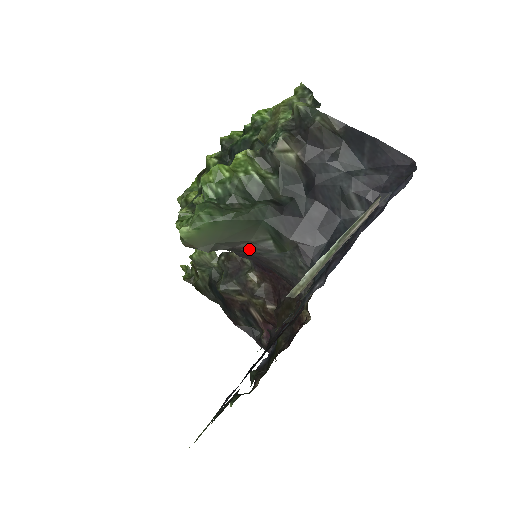
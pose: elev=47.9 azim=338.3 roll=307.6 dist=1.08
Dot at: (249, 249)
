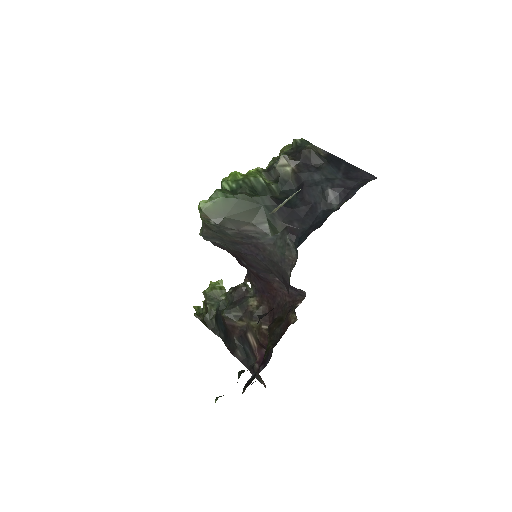
Dot at: (250, 232)
